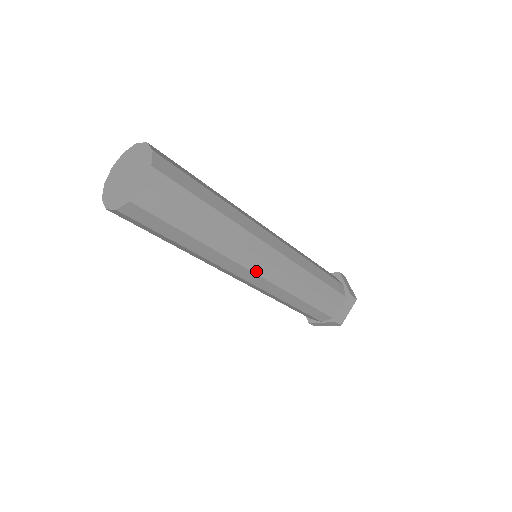
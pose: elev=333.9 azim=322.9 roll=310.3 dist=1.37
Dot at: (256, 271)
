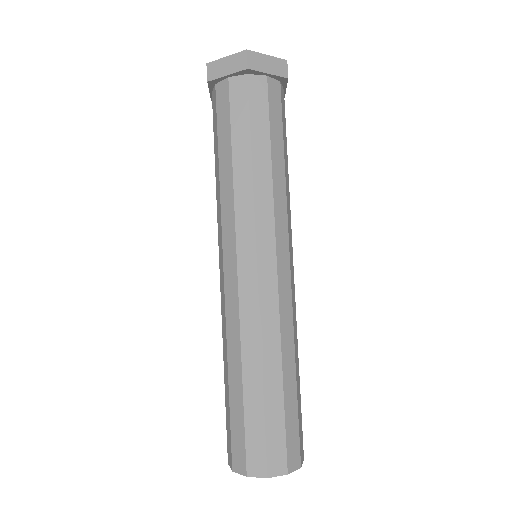
Dot at: occluded
